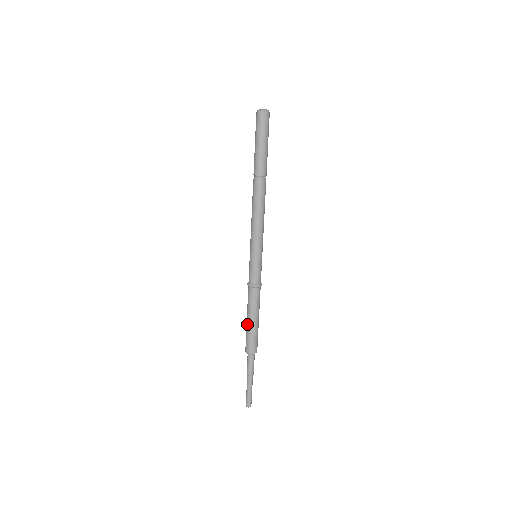
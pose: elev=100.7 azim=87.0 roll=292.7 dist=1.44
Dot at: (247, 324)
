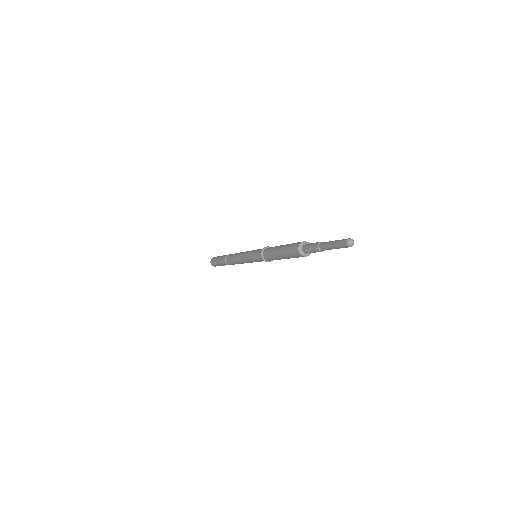
Dot at: (281, 249)
